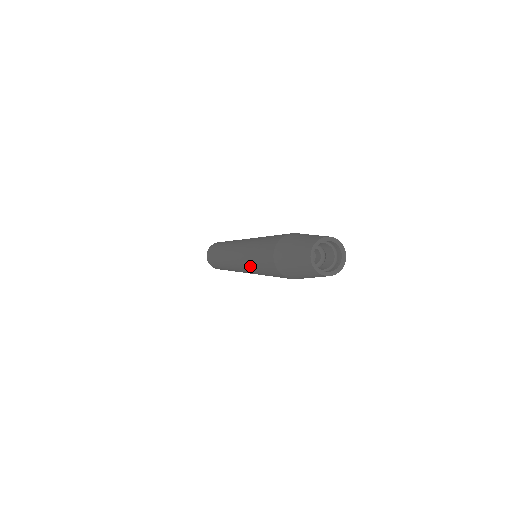
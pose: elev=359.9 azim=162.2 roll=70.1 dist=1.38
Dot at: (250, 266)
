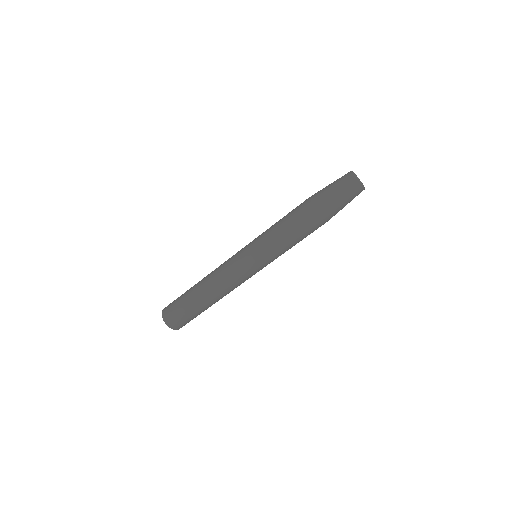
Dot at: (266, 236)
